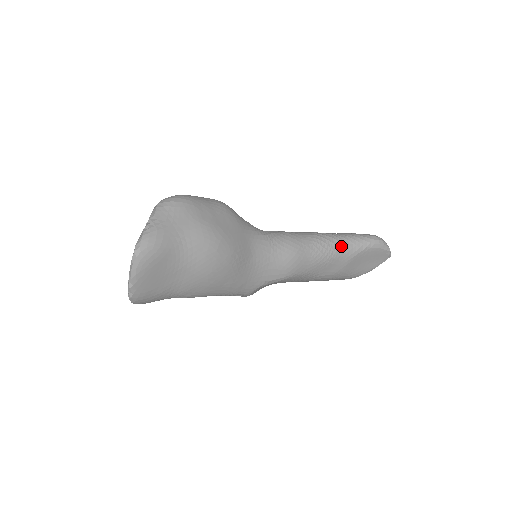
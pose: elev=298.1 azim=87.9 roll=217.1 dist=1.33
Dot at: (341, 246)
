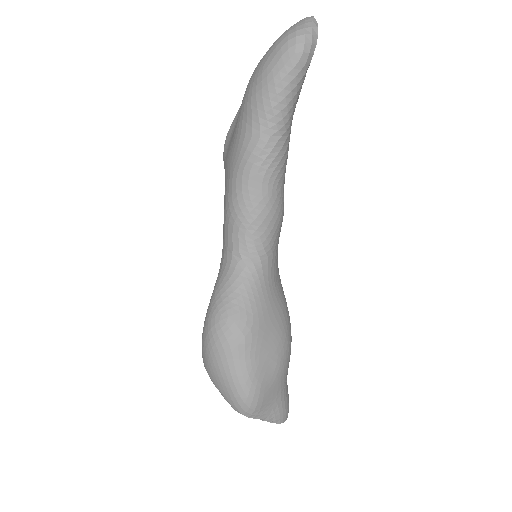
Dot at: (289, 129)
